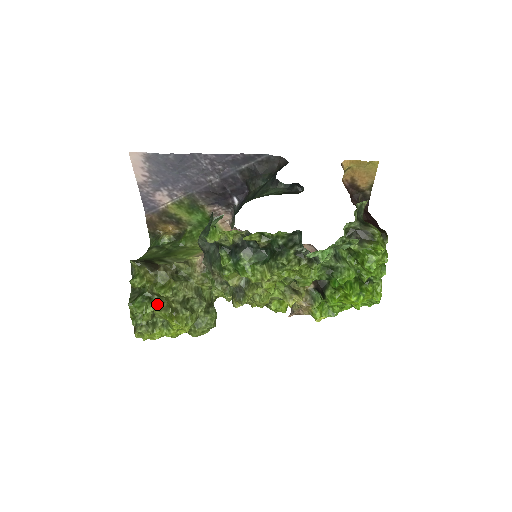
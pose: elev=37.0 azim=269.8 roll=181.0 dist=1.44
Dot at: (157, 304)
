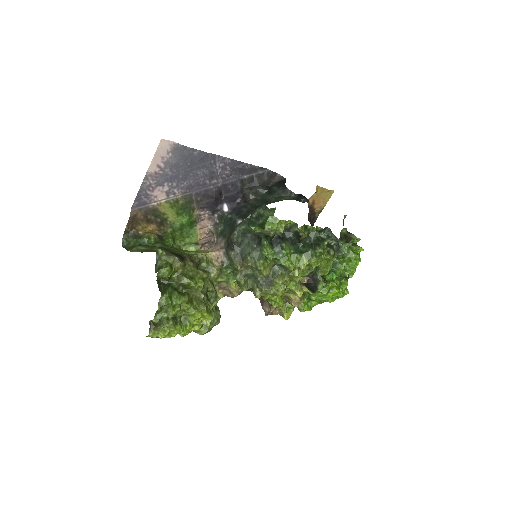
Dot at: (185, 295)
